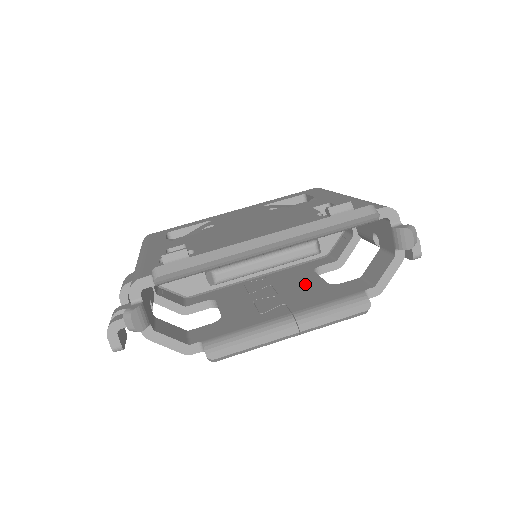
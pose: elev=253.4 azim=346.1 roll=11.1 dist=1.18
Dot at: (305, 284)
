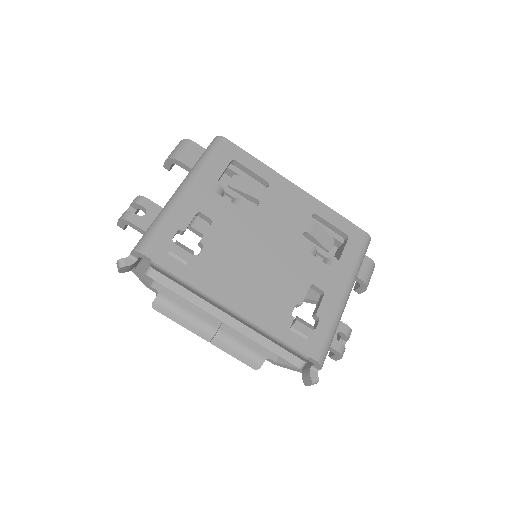
Dot at: occluded
